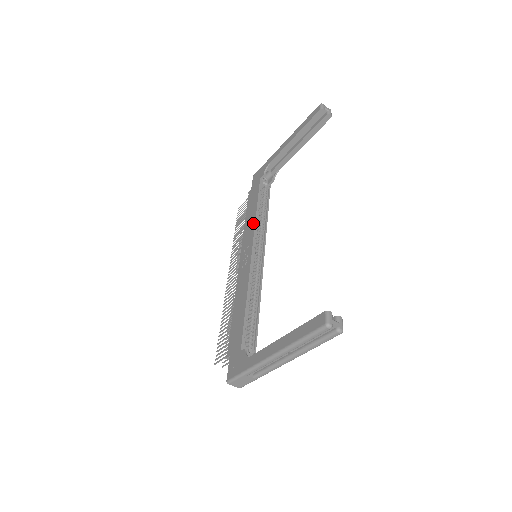
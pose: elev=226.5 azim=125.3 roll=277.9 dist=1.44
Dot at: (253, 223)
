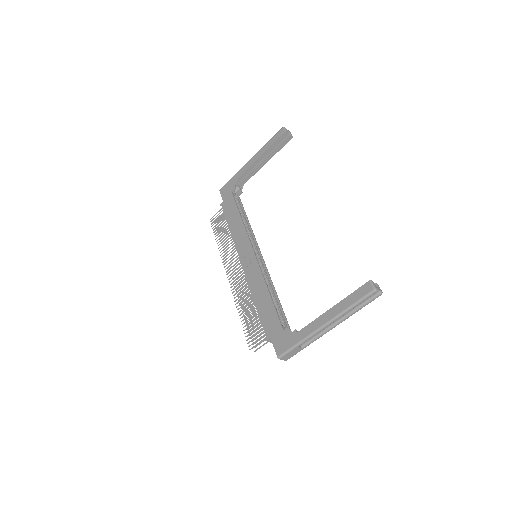
Dot at: (243, 229)
